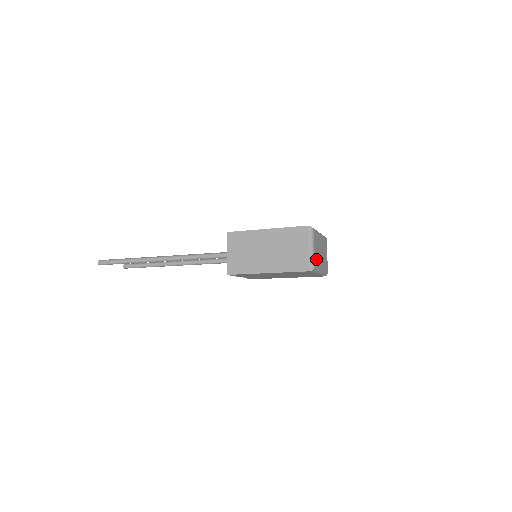
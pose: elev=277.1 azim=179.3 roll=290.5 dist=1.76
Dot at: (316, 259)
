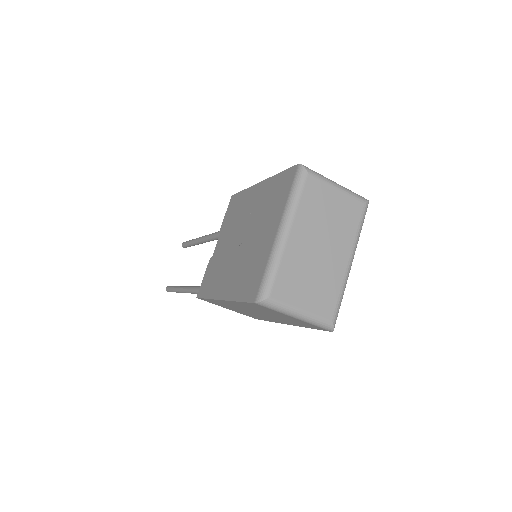
Dot at: (322, 301)
